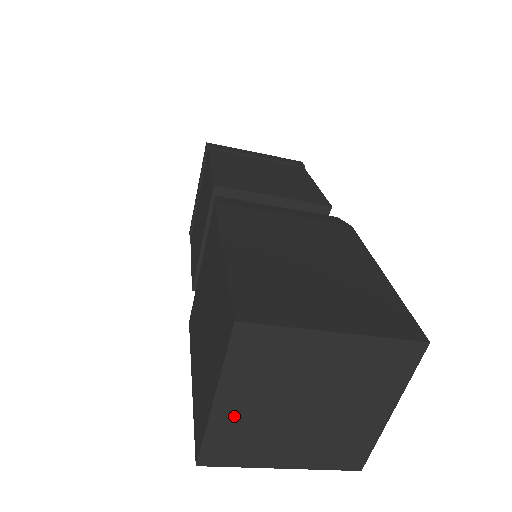
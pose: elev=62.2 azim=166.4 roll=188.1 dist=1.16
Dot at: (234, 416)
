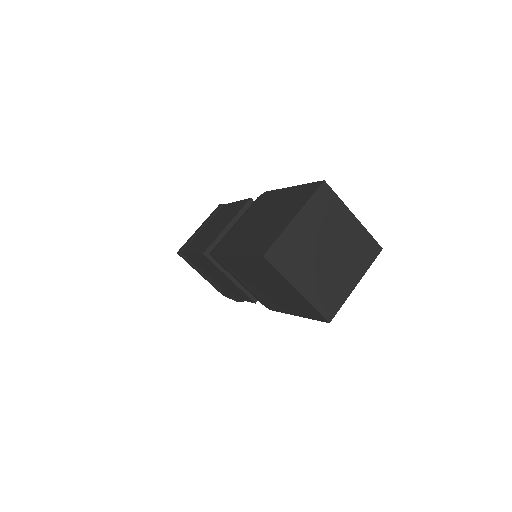
Dot at: (312, 287)
